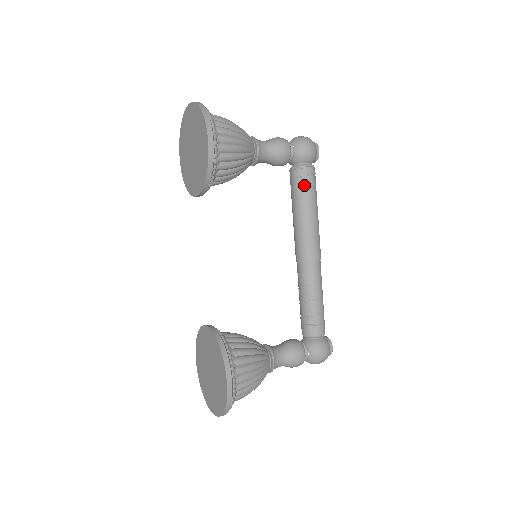
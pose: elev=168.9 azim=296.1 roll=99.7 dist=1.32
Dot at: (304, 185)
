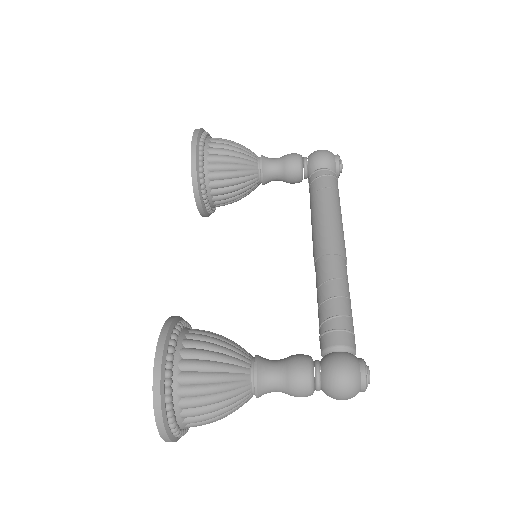
Dot at: (317, 185)
